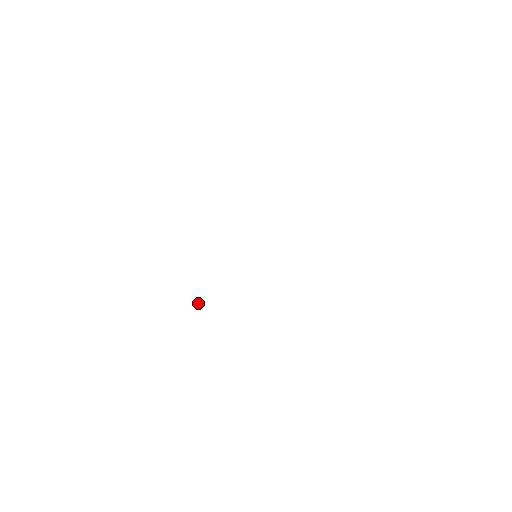
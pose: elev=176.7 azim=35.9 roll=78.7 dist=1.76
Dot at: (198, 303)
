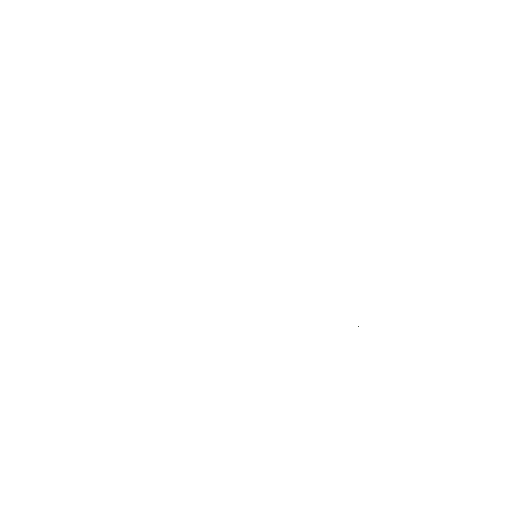
Dot at: occluded
